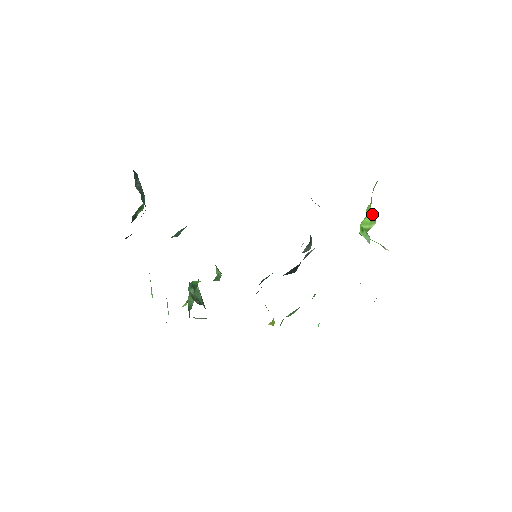
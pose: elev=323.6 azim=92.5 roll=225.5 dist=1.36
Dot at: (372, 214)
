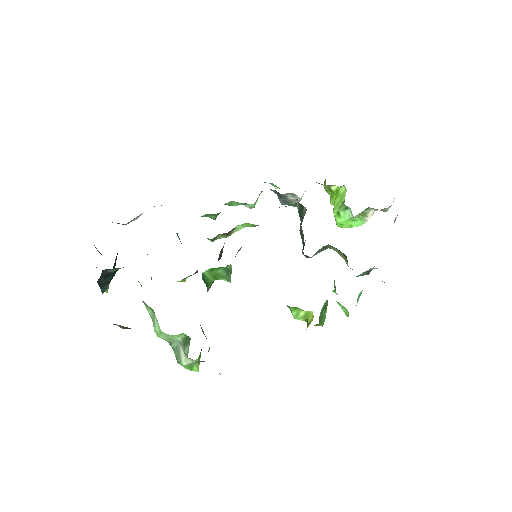
Dot at: (338, 190)
